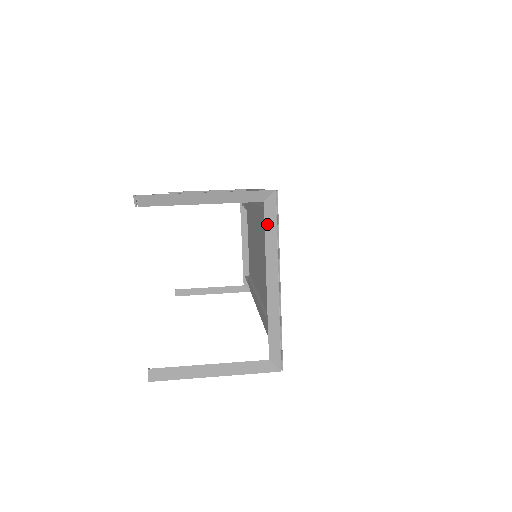
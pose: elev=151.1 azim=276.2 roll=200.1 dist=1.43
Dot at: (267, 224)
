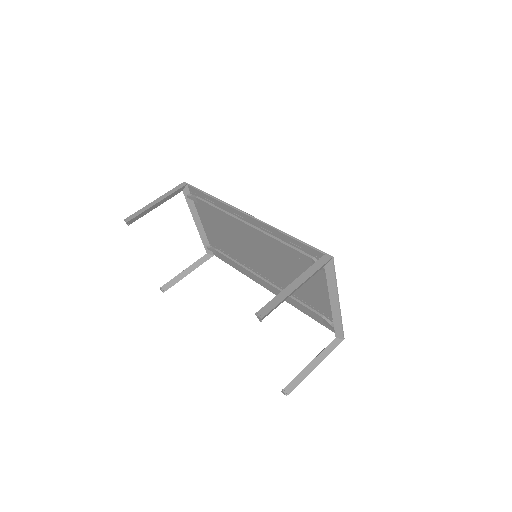
Dot at: (328, 277)
